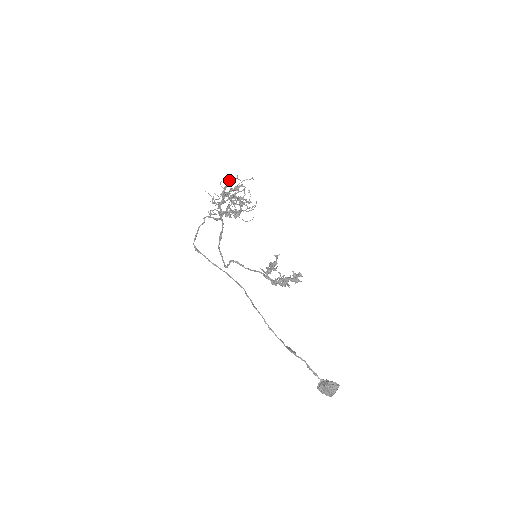
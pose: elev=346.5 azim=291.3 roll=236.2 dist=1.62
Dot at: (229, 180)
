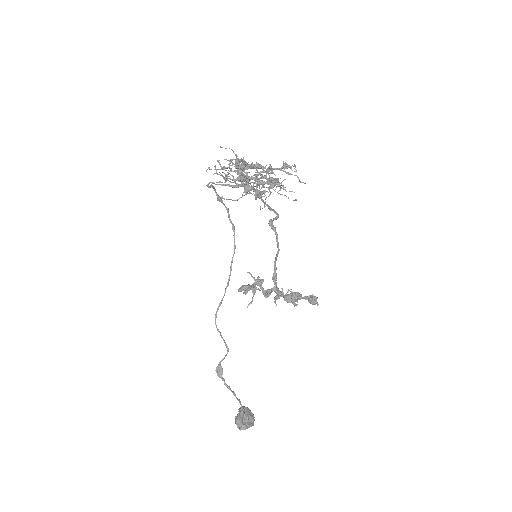
Dot at: (235, 159)
